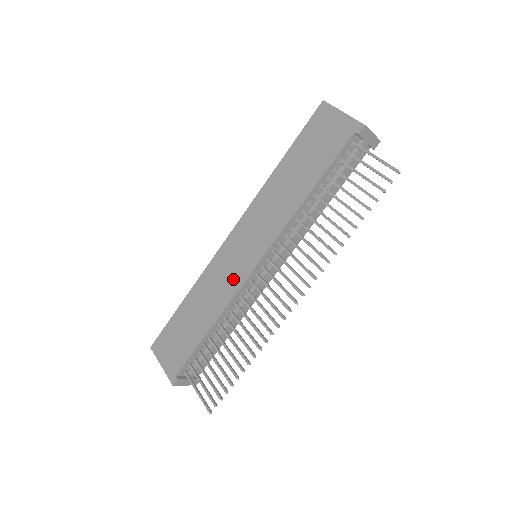
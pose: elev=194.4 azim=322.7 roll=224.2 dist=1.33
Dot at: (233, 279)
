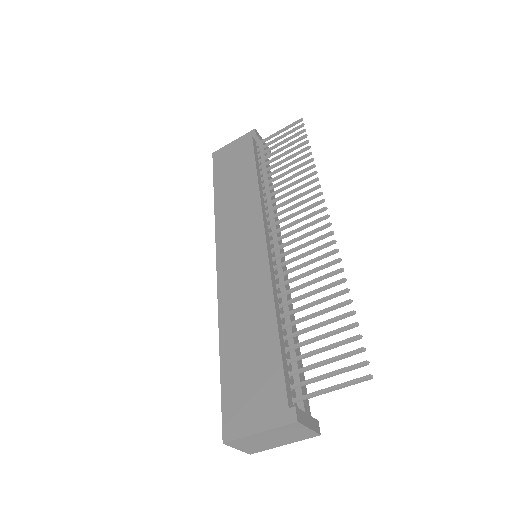
Dot at: (255, 270)
